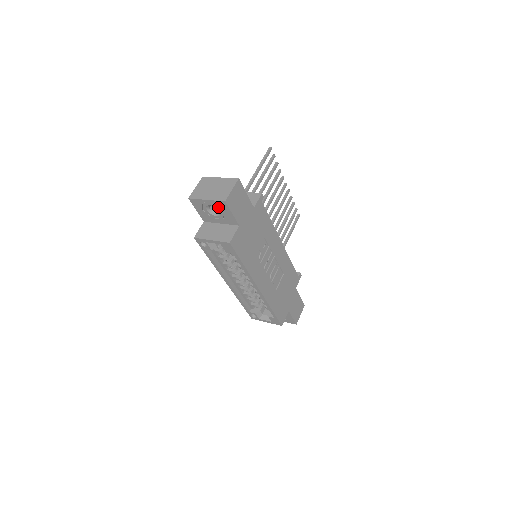
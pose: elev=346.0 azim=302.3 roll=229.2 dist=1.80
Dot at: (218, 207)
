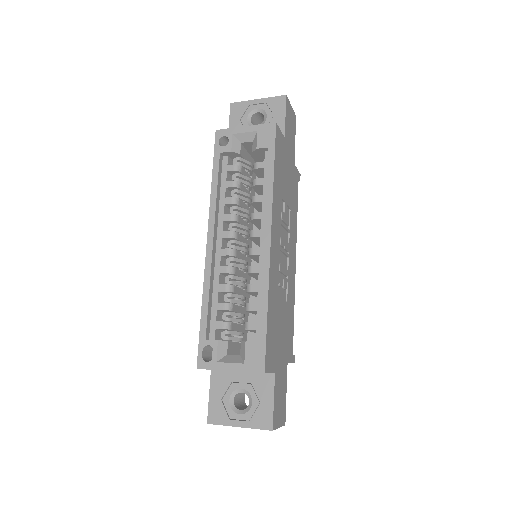
Dot at: (269, 109)
